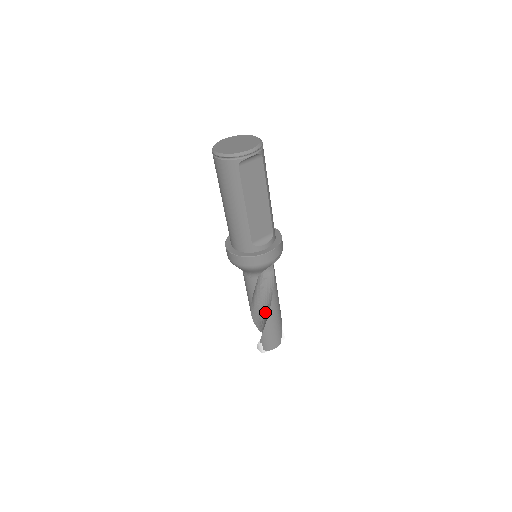
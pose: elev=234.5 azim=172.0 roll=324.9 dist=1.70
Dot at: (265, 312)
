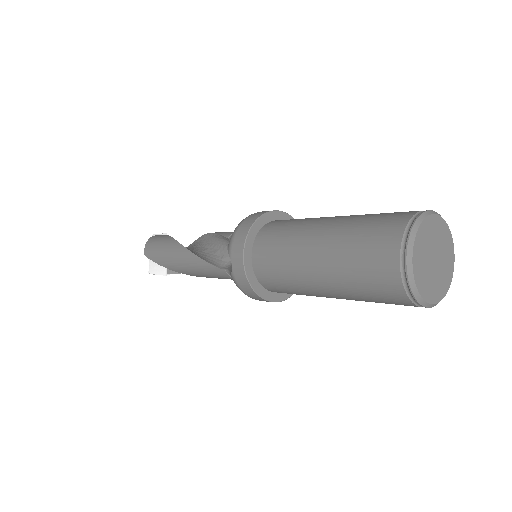
Dot at: occluded
